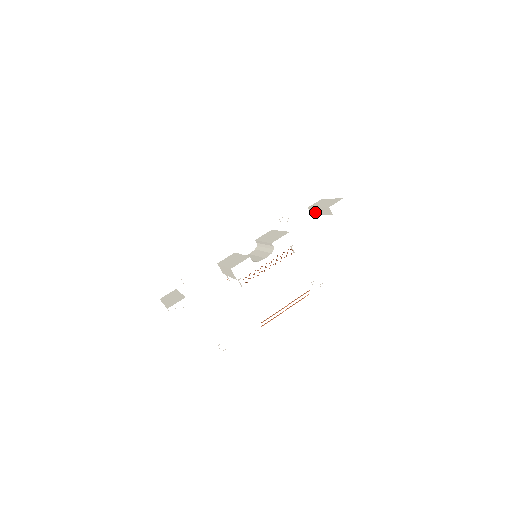
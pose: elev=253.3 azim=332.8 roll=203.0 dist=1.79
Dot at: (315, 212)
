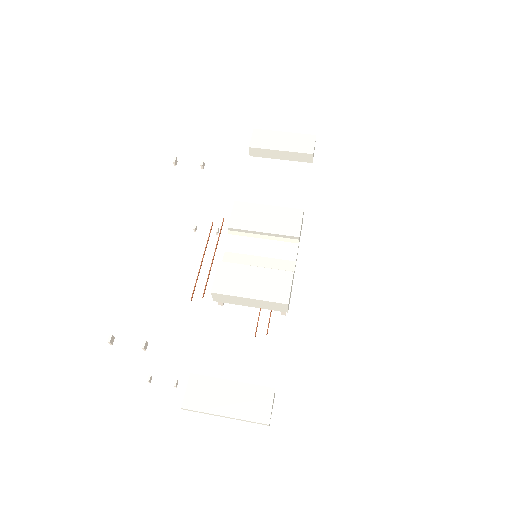
Dot at: (265, 154)
